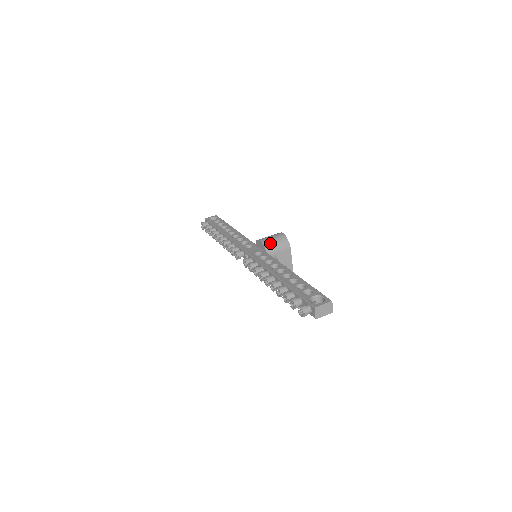
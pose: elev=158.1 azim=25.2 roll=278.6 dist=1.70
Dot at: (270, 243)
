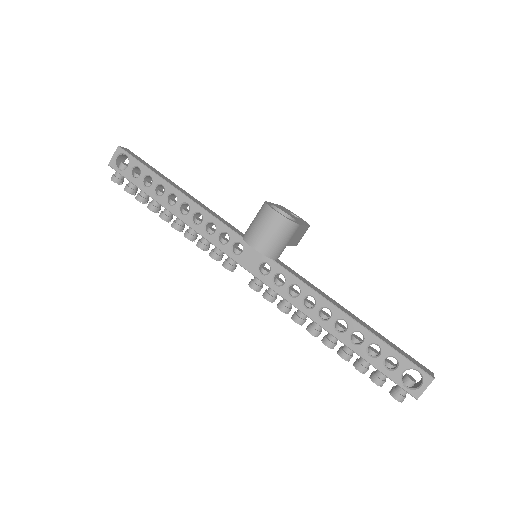
Dot at: (271, 246)
